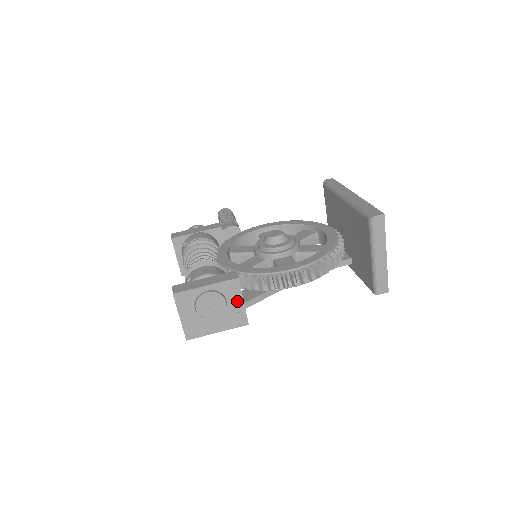
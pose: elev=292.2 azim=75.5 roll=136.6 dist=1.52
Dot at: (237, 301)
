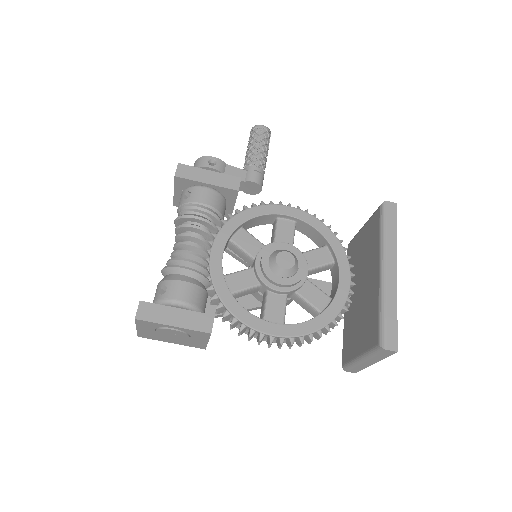
Dot at: (201, 340)
